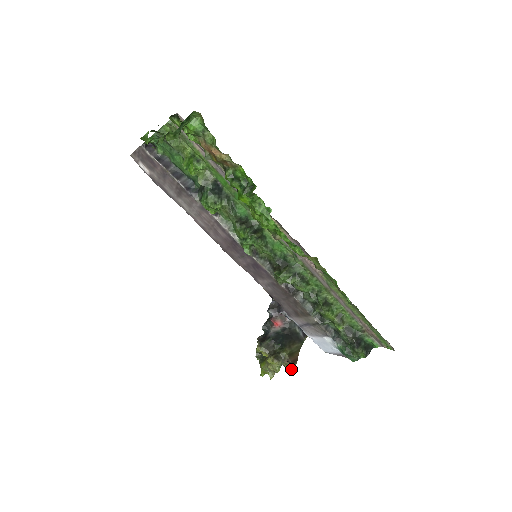
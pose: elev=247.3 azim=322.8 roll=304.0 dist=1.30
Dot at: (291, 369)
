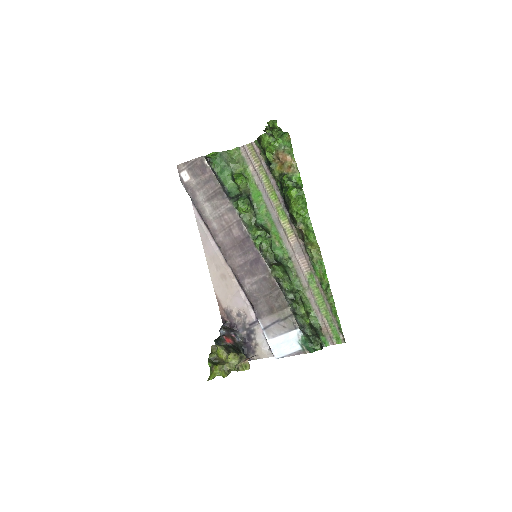
Dot at: (249, 366)
